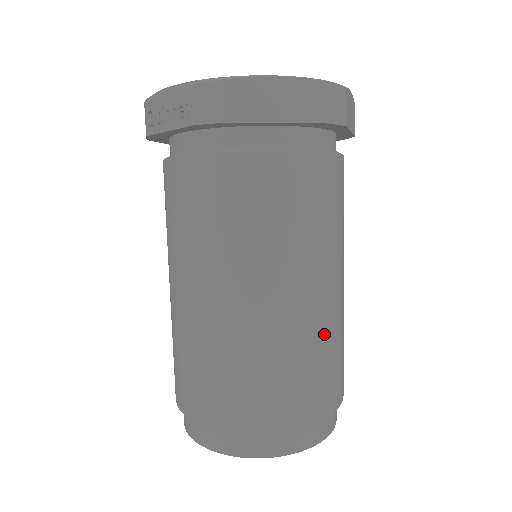
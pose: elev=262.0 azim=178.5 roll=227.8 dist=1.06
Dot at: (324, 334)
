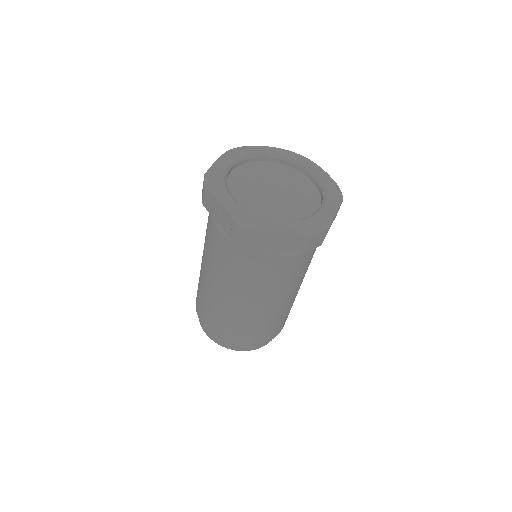
Dot at: (279, 316)
